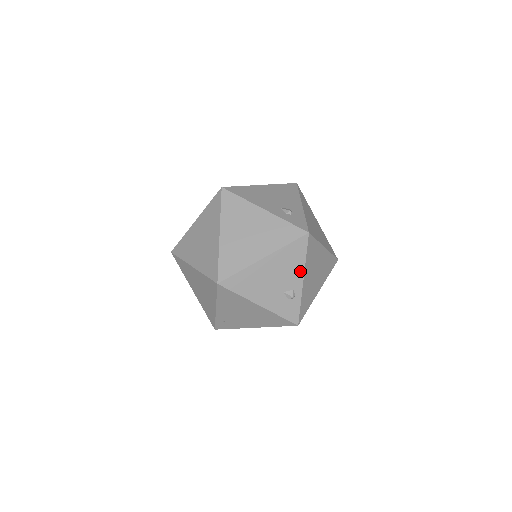
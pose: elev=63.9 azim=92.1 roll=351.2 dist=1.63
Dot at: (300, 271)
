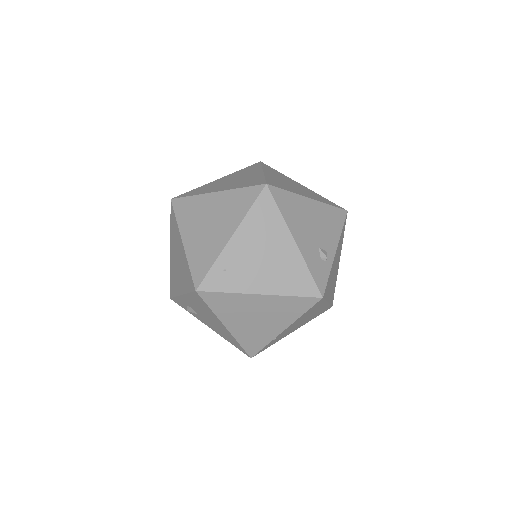
Dot at: (335, 239)
